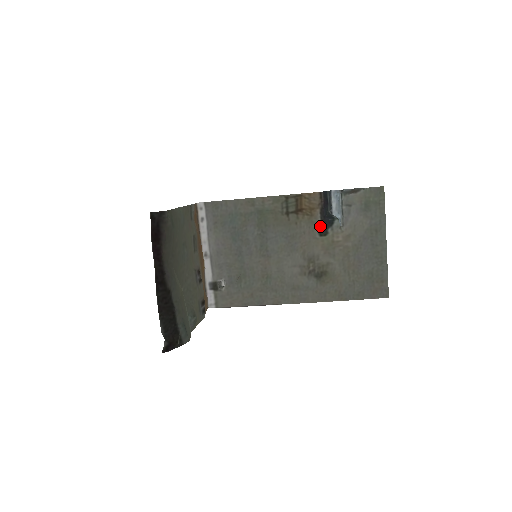
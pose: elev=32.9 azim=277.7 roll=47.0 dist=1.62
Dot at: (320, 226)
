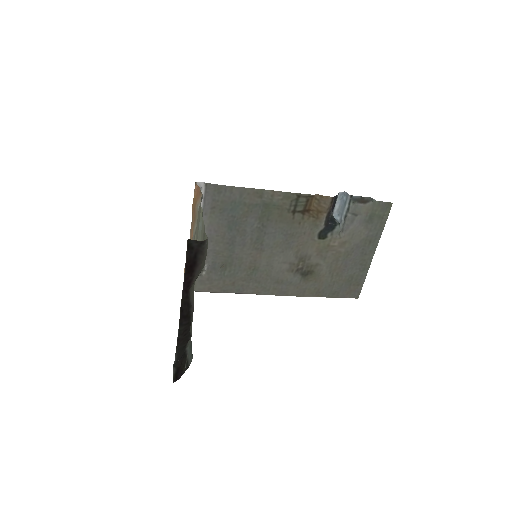
Dot at: (322, 230)
